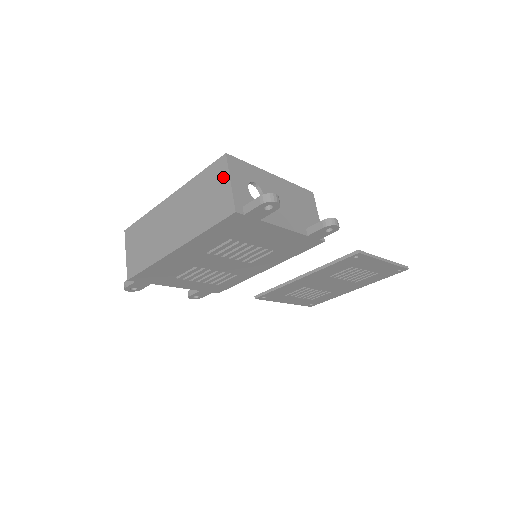
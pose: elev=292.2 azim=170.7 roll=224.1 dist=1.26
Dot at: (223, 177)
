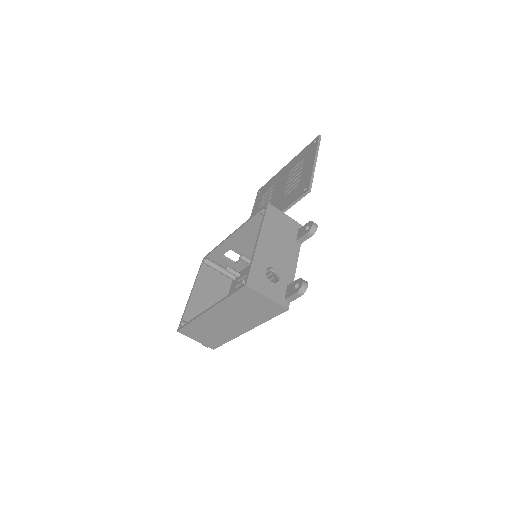
Dot at: (257, 297)
